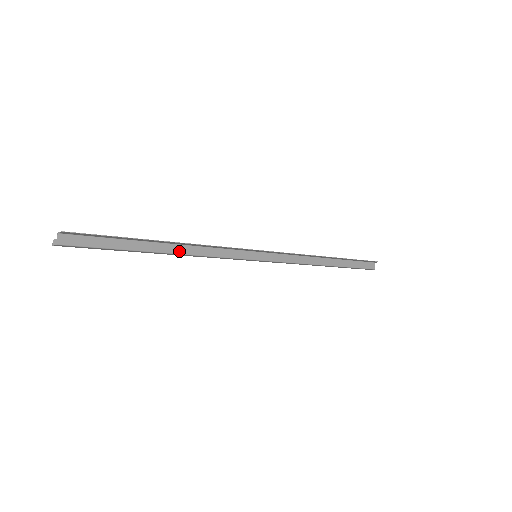
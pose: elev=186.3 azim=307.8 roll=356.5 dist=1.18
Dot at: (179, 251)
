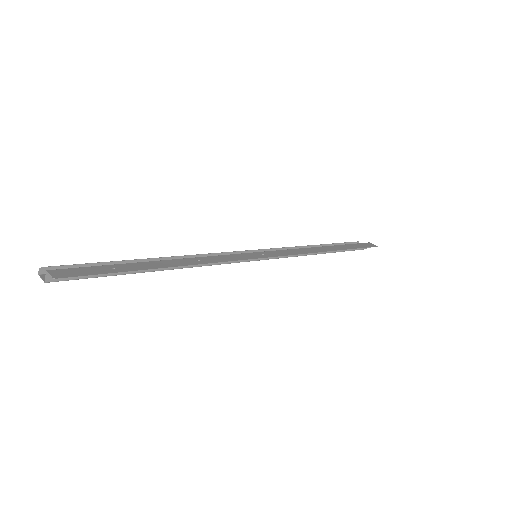
Dot at: occluded
